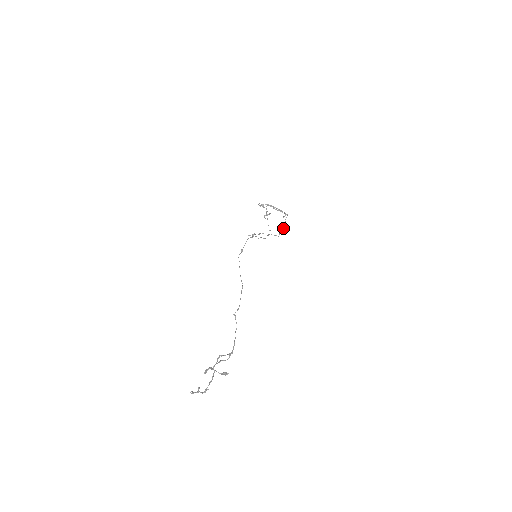
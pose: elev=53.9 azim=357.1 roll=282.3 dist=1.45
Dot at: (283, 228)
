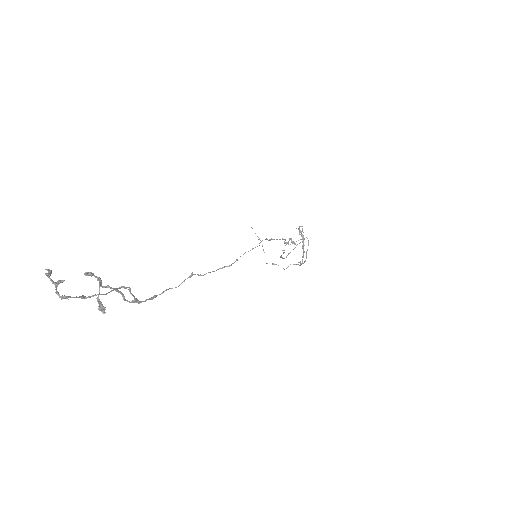
Dot at: occluded
